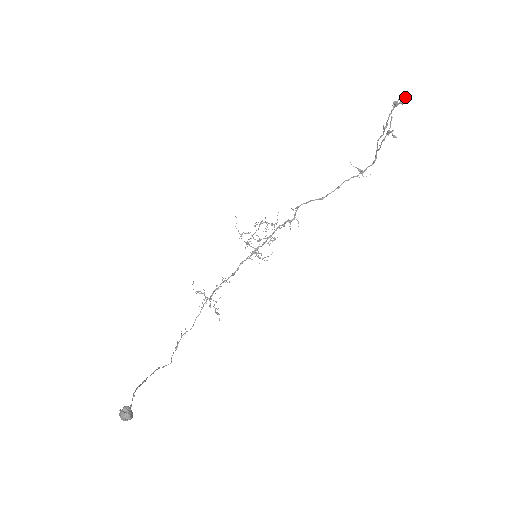
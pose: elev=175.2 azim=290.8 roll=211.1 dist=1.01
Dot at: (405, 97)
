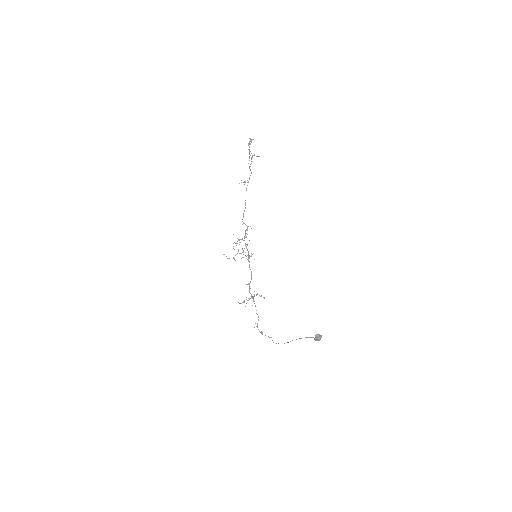
Dot at: (251, 139)
